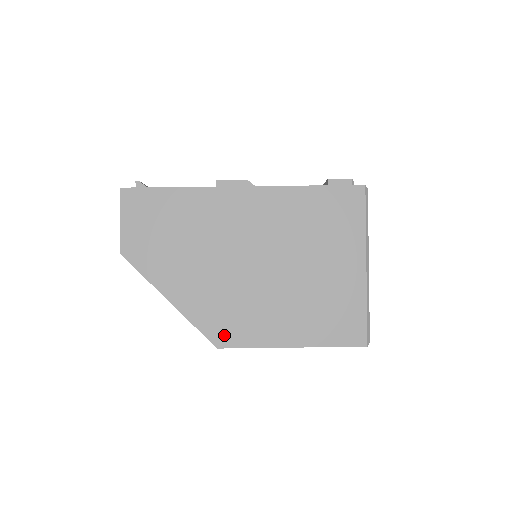
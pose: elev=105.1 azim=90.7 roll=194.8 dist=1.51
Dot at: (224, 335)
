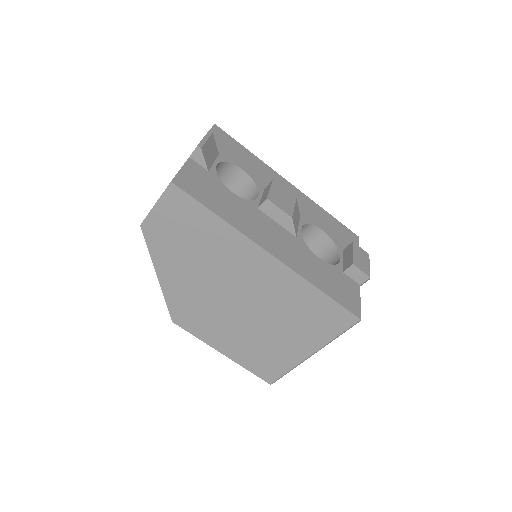
Dot at: (183, 319)
